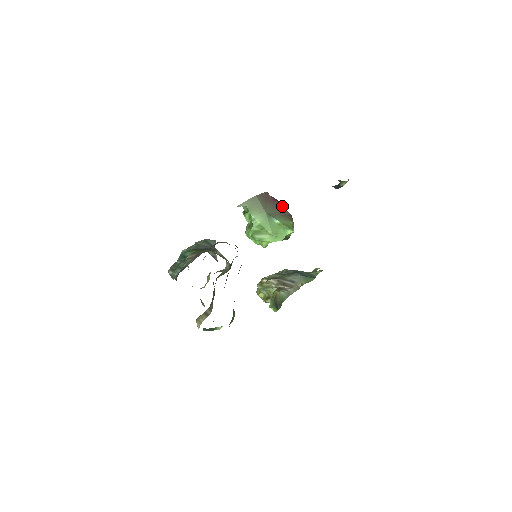
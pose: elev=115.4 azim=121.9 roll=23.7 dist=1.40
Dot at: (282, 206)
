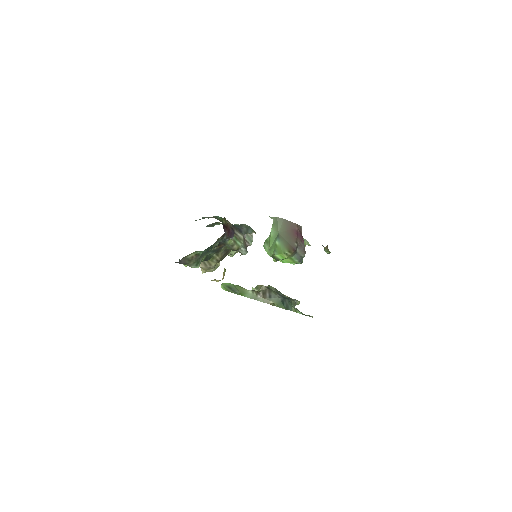
Dot at: (299, 241)
